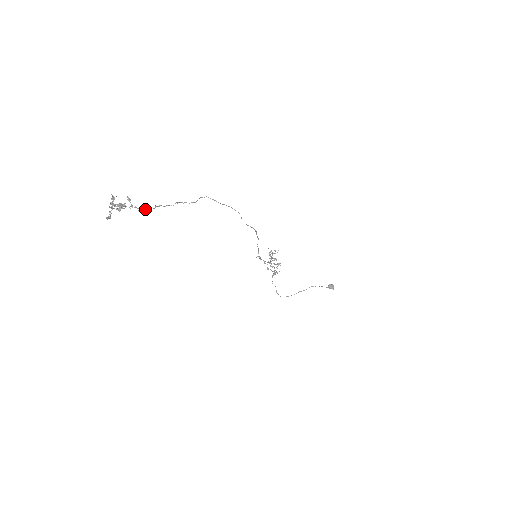
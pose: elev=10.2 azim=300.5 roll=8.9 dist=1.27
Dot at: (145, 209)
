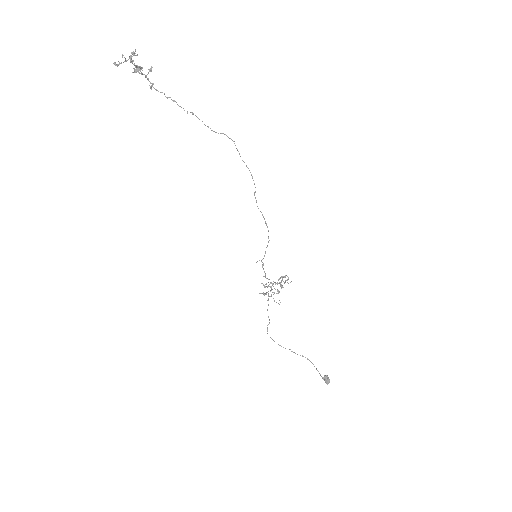
Dot at: occluded
